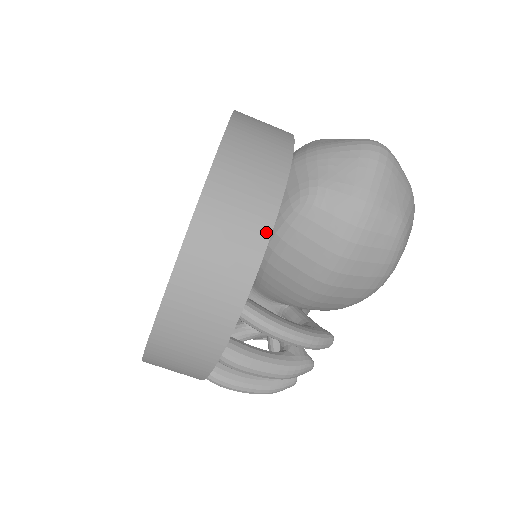
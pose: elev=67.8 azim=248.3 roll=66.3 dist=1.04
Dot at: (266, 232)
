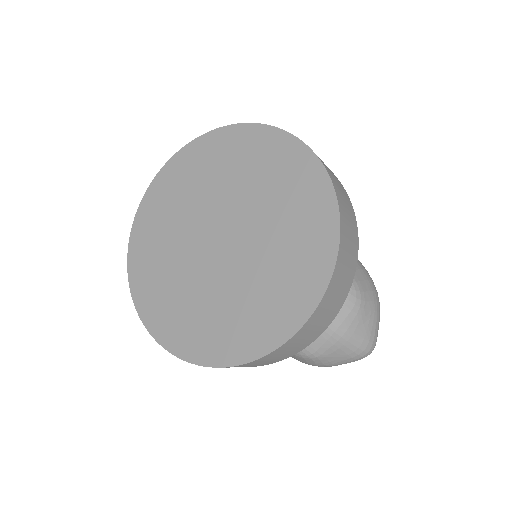
Dot at: occluded
